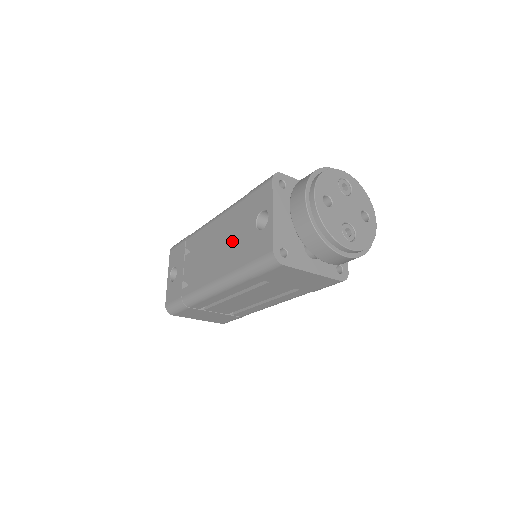
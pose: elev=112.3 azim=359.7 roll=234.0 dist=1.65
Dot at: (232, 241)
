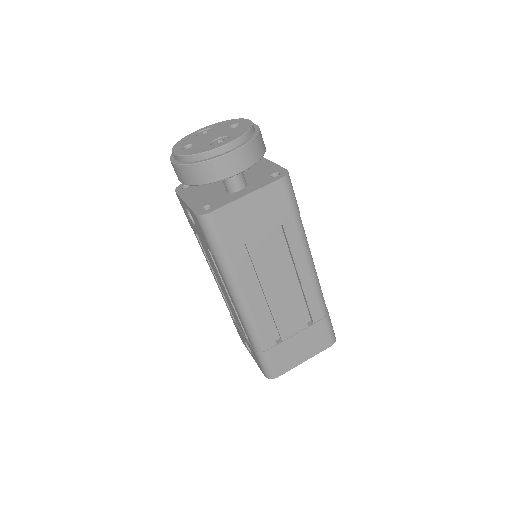
Dot at: (210, 259)
